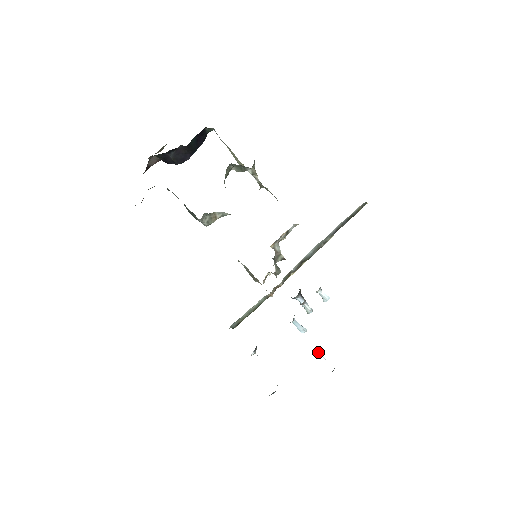
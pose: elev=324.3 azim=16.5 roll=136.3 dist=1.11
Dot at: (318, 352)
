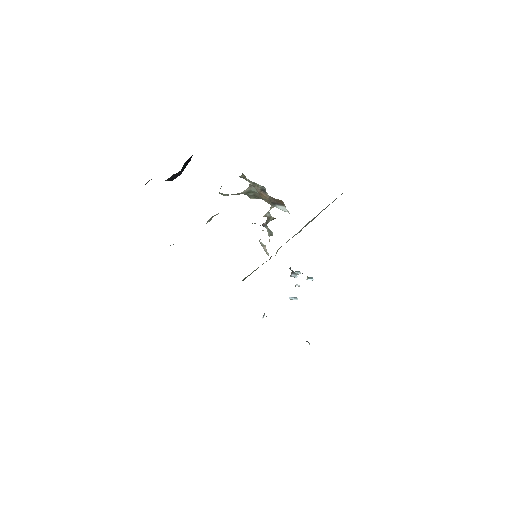
Dot at: occluded
